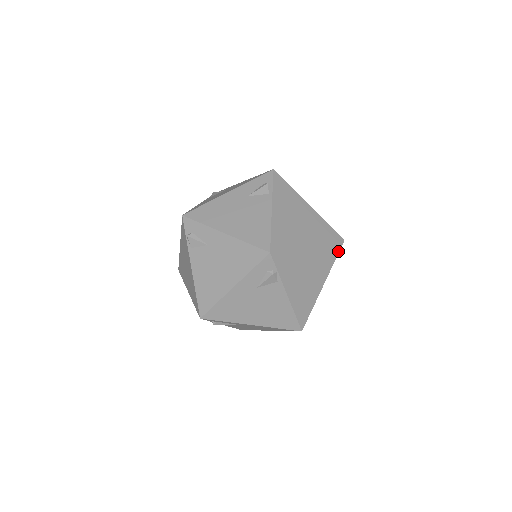
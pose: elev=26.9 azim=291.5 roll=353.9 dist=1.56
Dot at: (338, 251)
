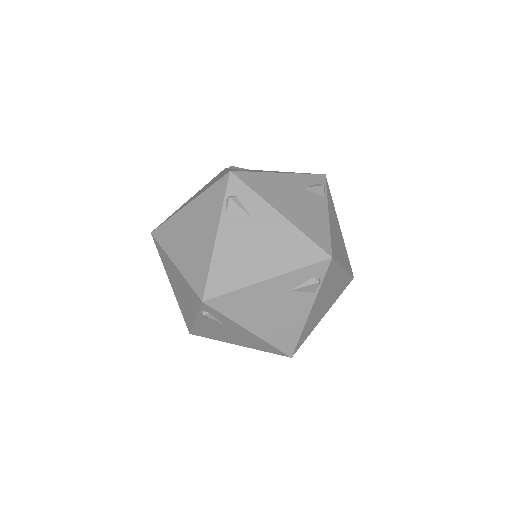
Dot at: occluded
